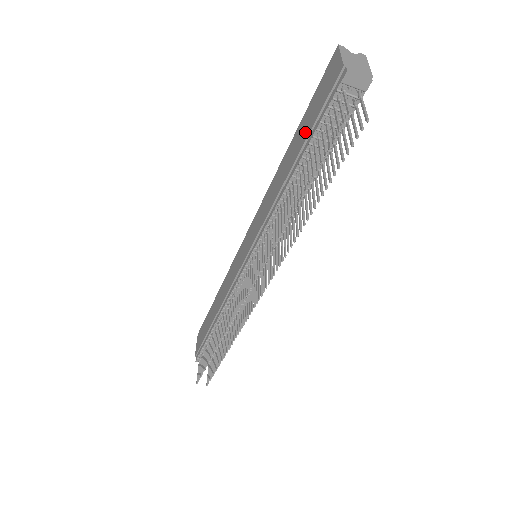
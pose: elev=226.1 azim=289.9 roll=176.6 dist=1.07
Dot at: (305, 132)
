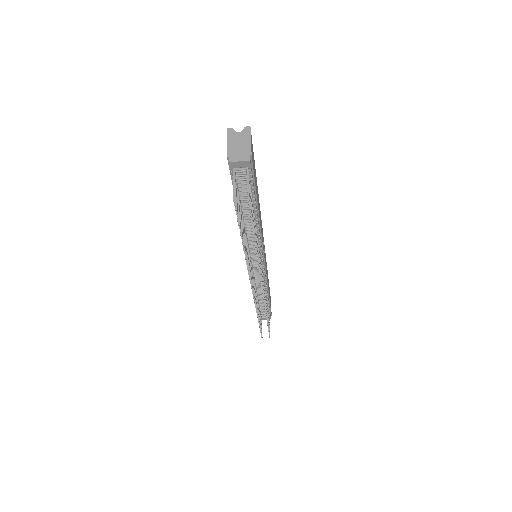
Dot at: occluded
